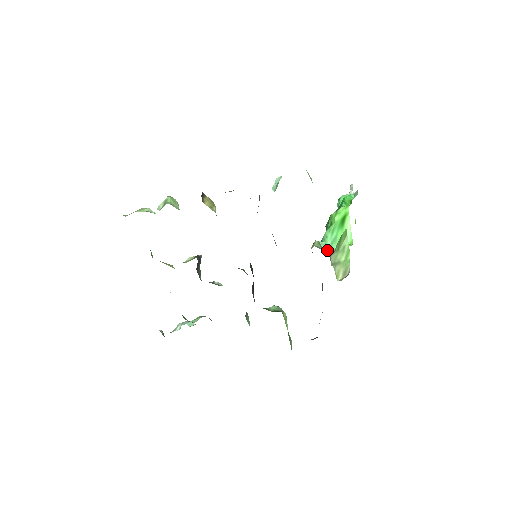
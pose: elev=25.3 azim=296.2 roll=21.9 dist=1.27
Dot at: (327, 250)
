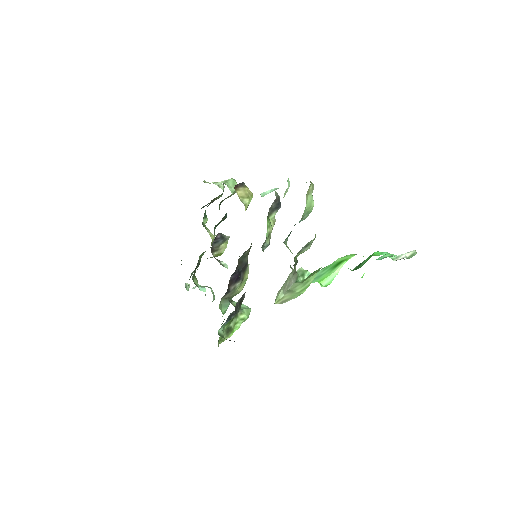
Dot at: (292, 276)
